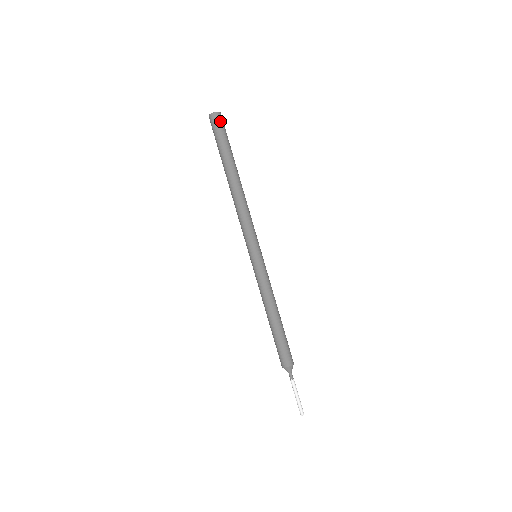
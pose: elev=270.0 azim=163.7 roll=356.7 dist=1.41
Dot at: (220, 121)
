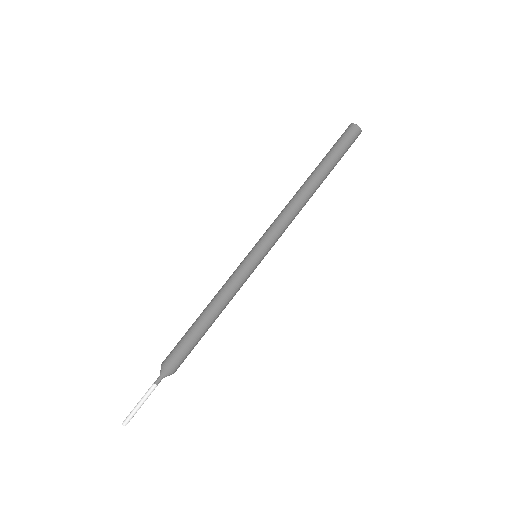
Dot at: occluded
